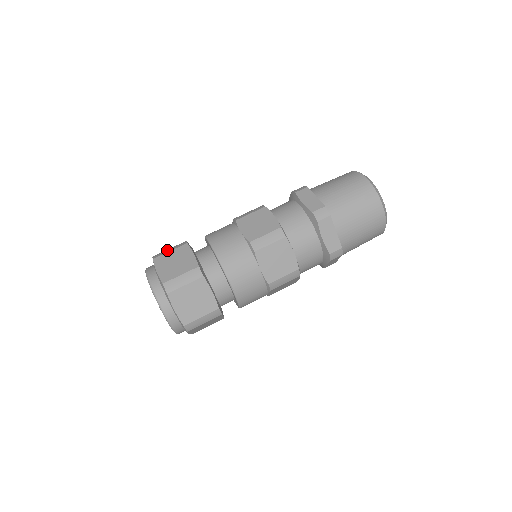
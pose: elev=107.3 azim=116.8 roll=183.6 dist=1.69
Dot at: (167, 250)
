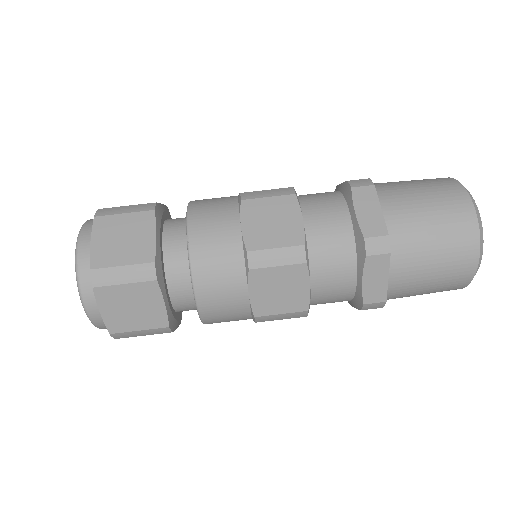
Dot at: occluded
